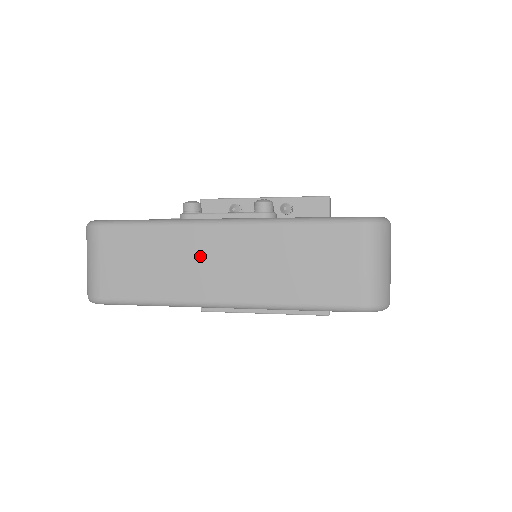
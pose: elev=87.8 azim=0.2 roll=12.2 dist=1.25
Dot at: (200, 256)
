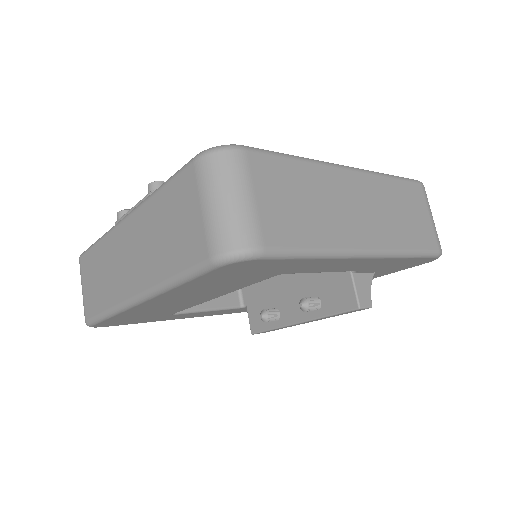
Dot at: (118, 257)
